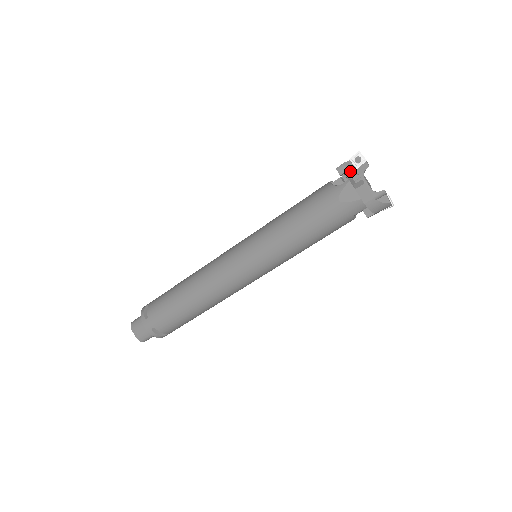
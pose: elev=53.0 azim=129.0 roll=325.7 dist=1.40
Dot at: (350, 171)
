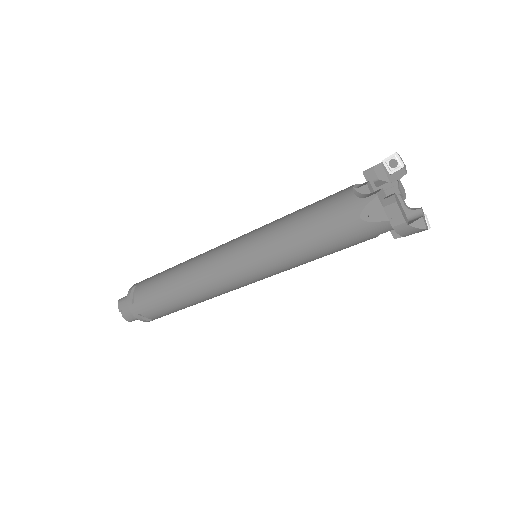
Dot at: (381, 178)
